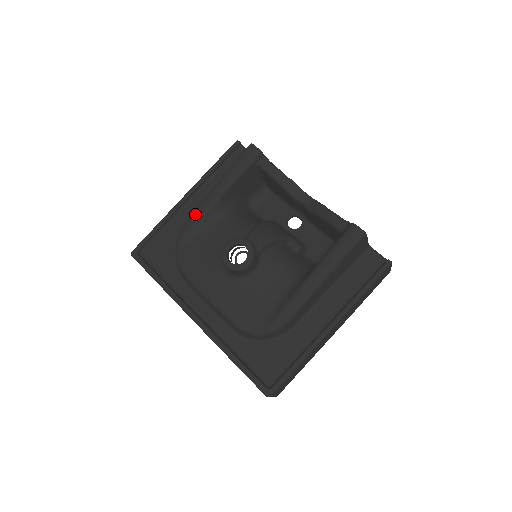
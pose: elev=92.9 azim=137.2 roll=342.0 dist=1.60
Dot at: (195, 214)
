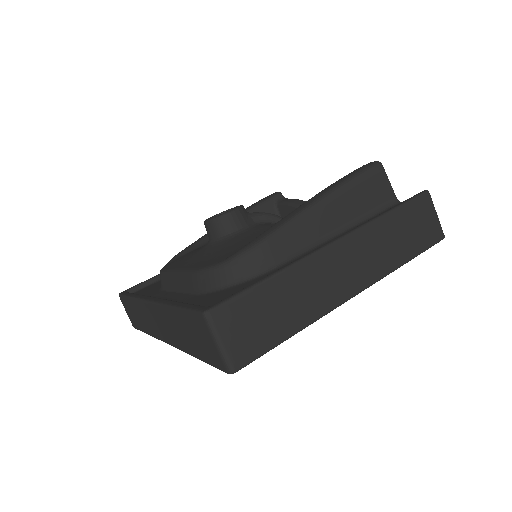
Dot at: (199, 238)
